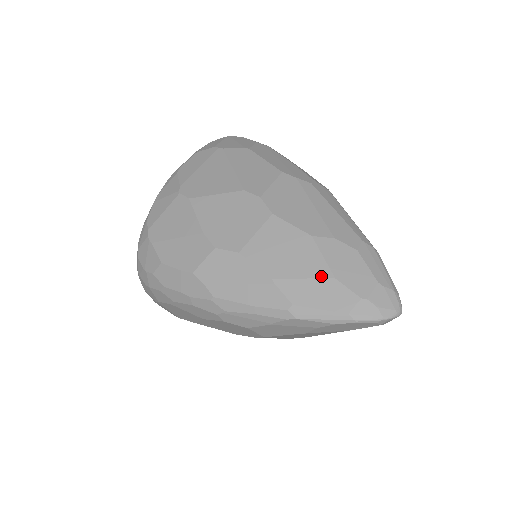
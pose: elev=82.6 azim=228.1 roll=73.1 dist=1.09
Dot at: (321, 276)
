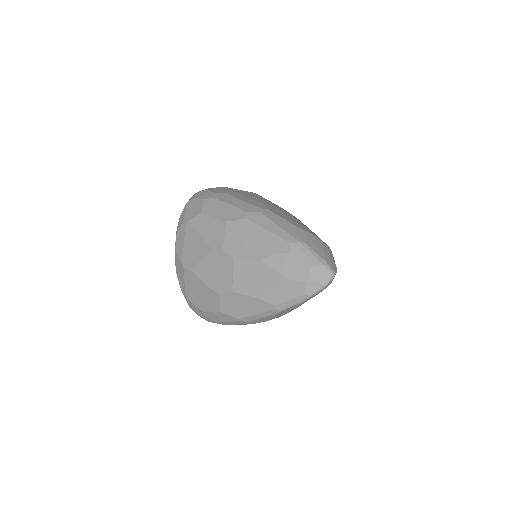
Dot at: (279, 282)
